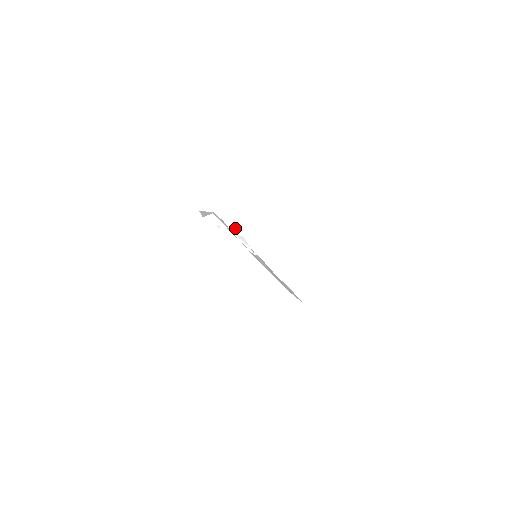
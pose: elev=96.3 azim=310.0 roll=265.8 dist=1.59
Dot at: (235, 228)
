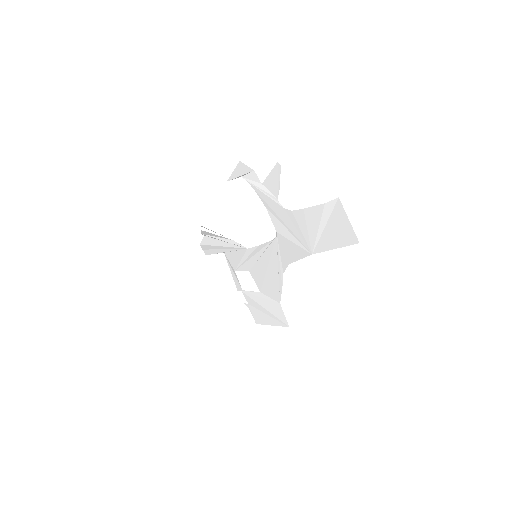
Dot at: (227, 228)
